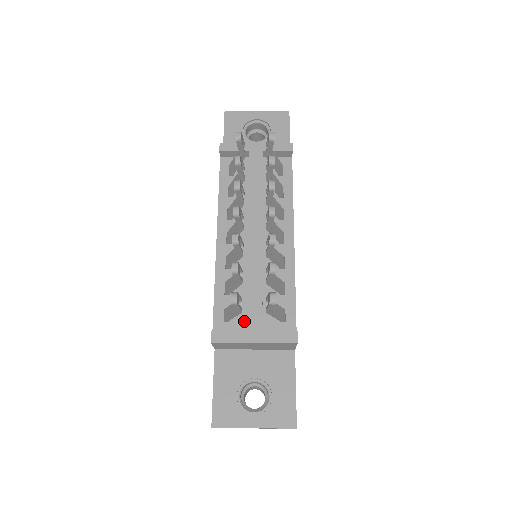
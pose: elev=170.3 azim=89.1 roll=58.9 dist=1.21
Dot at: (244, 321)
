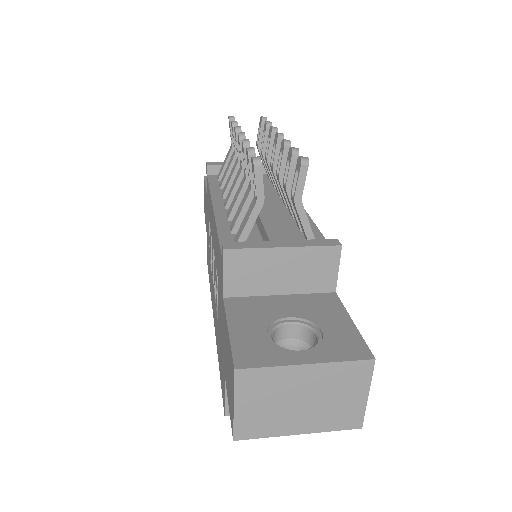
Dot at: occluded
